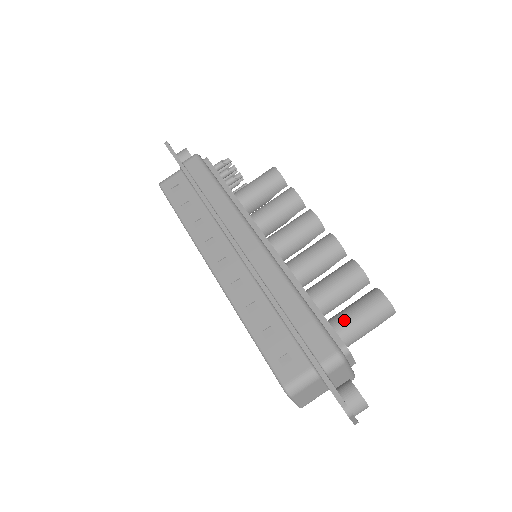
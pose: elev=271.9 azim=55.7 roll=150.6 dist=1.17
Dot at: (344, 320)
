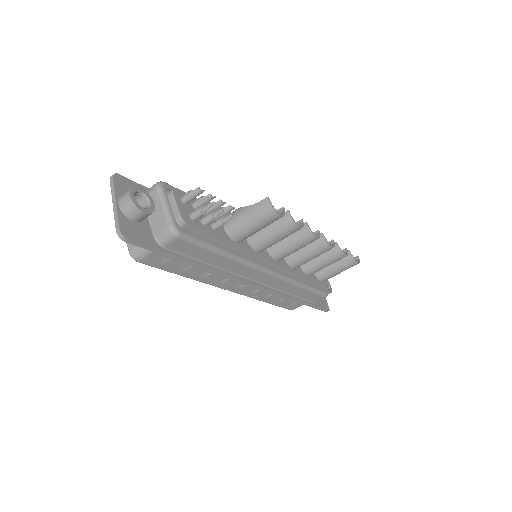
Dot at: (329, 277)
